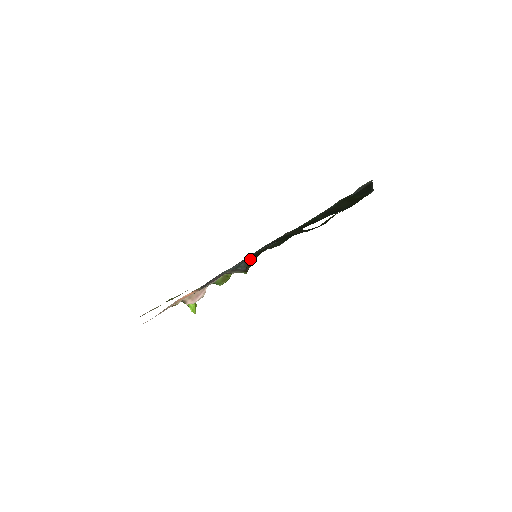
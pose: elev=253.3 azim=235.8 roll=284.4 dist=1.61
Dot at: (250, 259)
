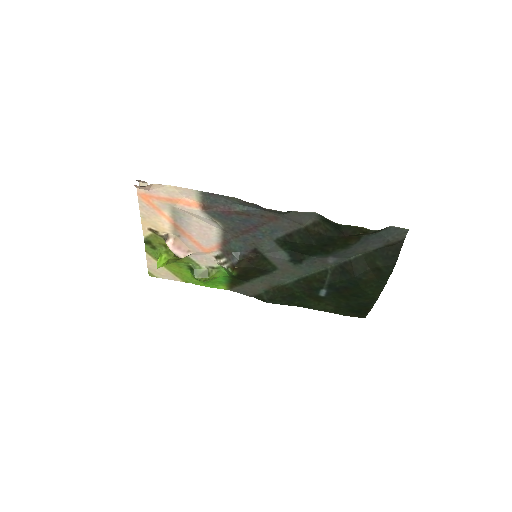
Dot at: (249, 256)
